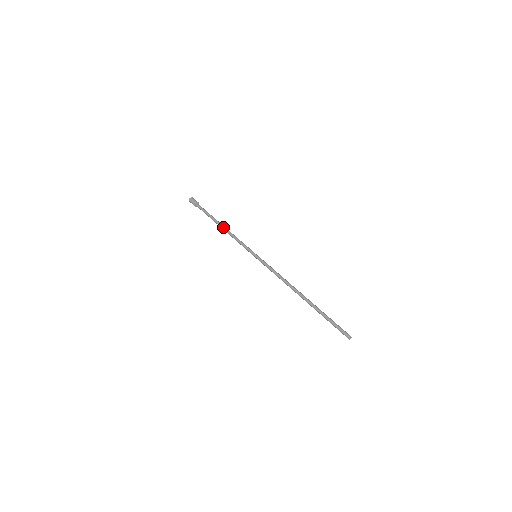
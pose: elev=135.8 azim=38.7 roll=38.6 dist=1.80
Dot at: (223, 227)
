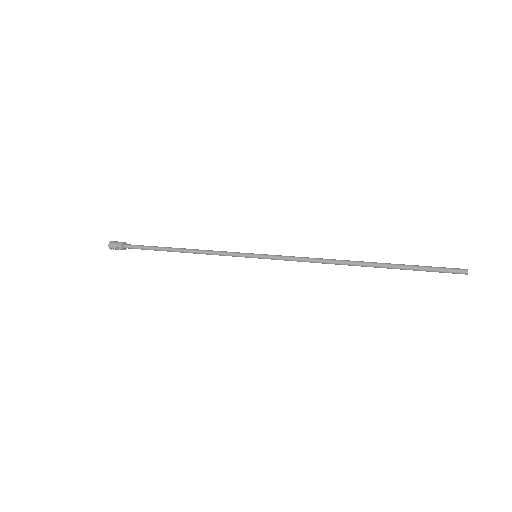
Dot at: (183, 249)
